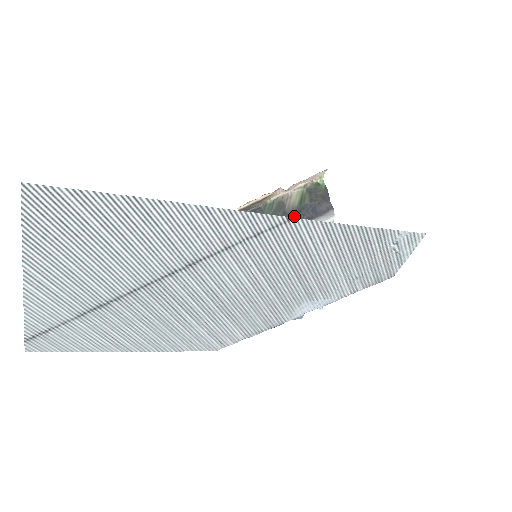
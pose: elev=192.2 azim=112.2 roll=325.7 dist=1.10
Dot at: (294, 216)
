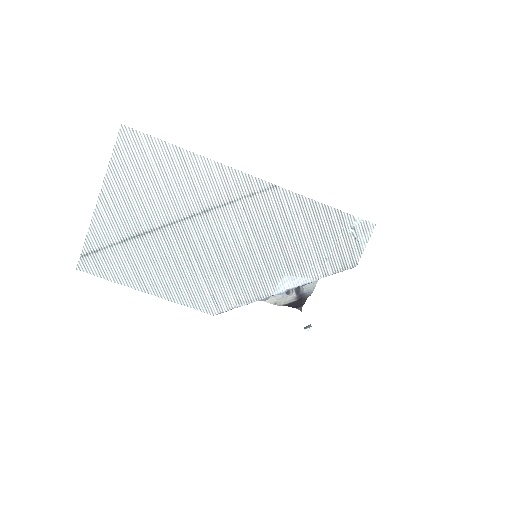
Dot at: occluded
